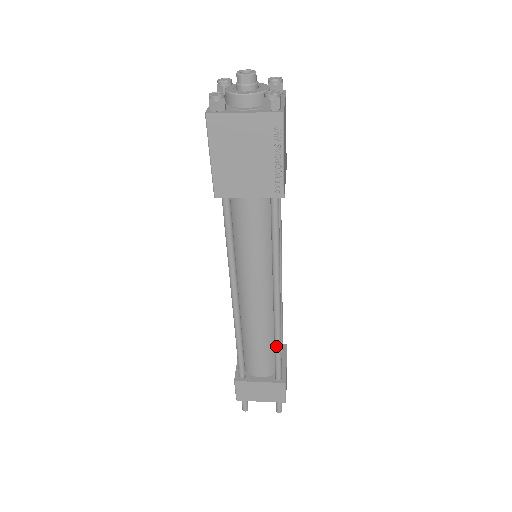
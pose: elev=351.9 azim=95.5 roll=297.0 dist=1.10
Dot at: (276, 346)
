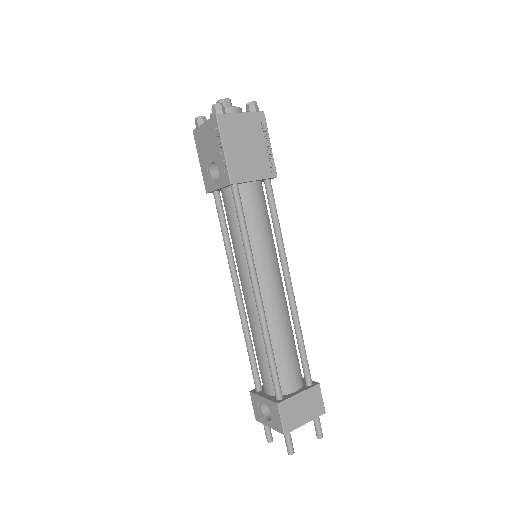
Dot at: (300, 340)
